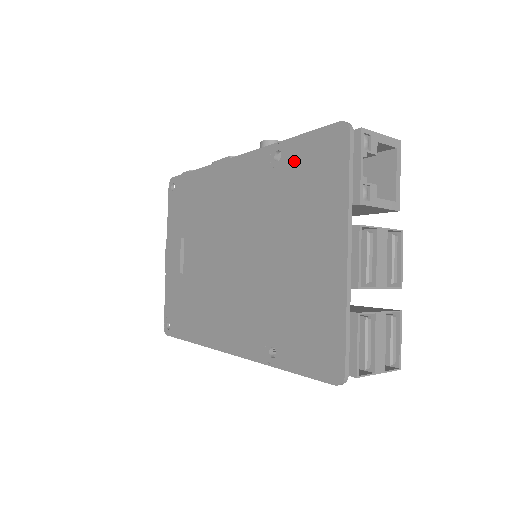
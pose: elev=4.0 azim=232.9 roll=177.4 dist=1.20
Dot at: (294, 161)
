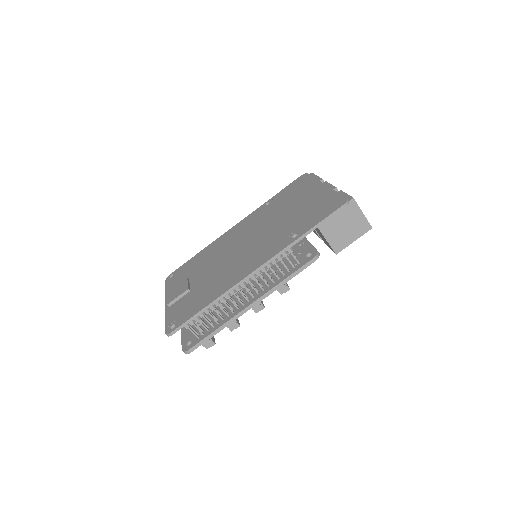
Dot at: (279, 197)
